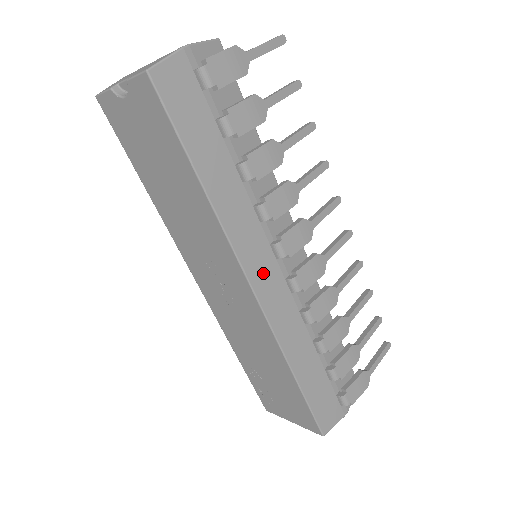
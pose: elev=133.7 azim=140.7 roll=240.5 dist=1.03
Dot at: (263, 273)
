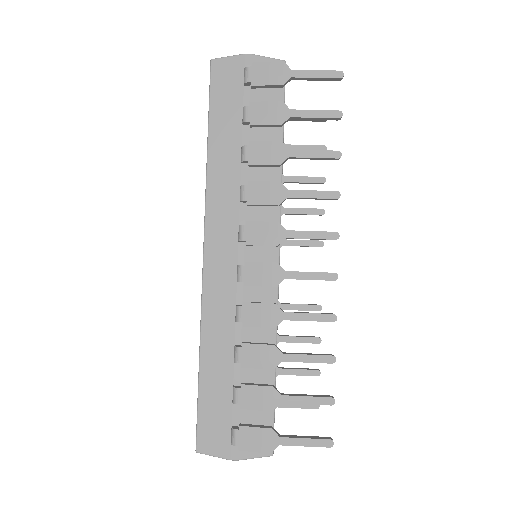
Dot at: (220, 245)
